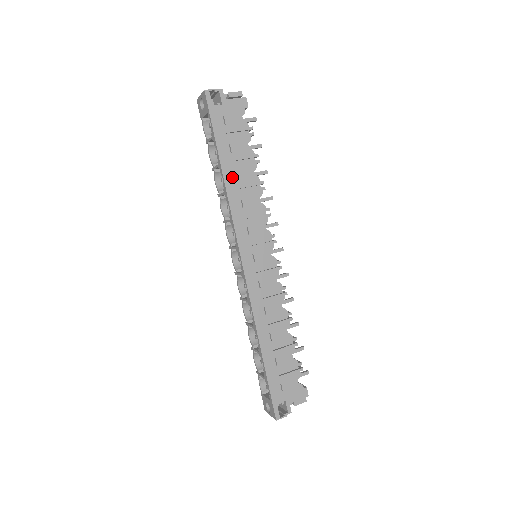
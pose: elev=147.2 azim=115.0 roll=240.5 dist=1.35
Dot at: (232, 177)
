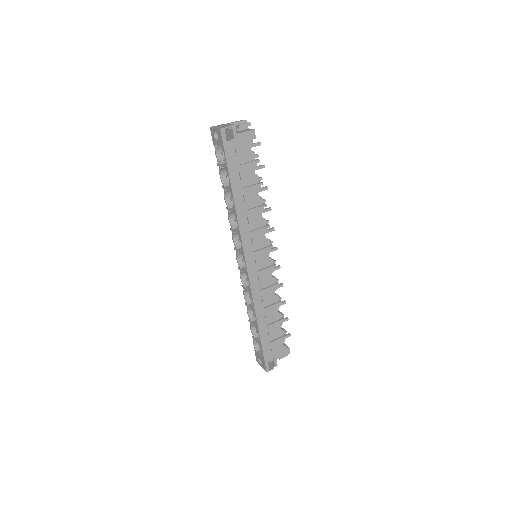
Dot at: (241, 201)
